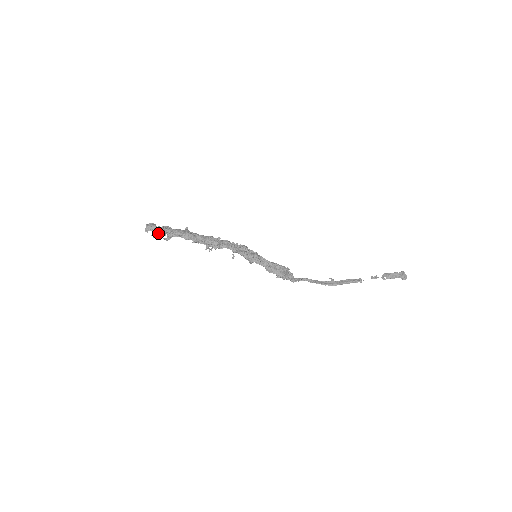
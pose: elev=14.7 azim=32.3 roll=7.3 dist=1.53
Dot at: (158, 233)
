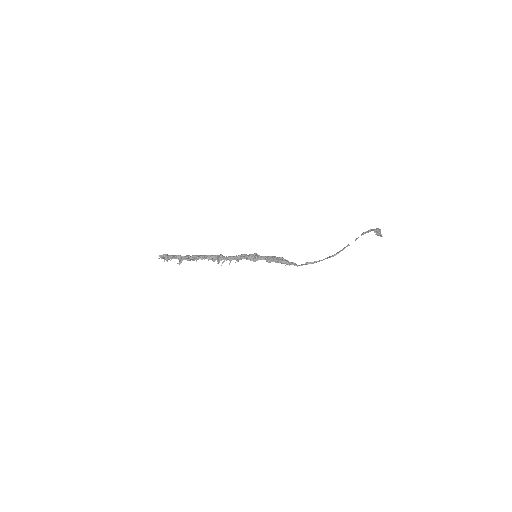
Dot at: (170, 257)
